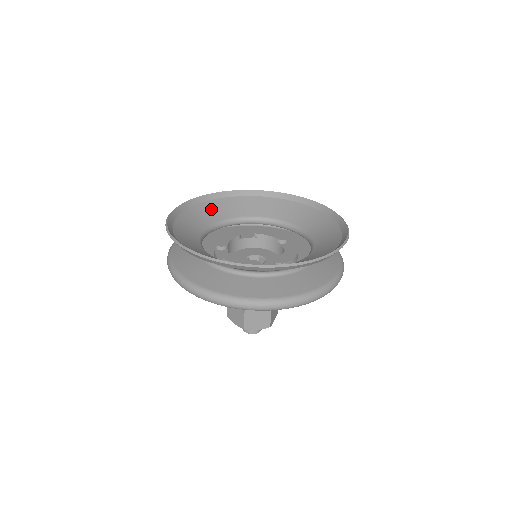
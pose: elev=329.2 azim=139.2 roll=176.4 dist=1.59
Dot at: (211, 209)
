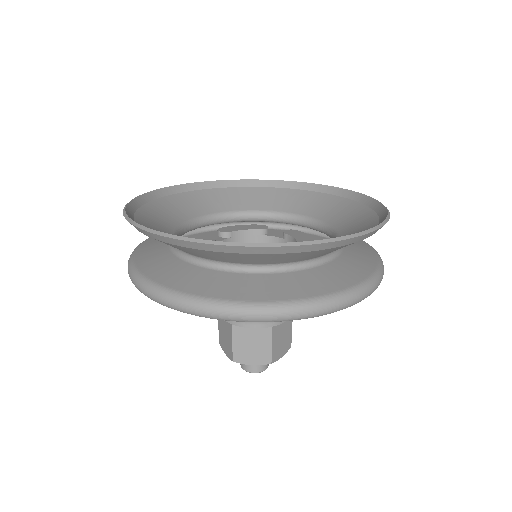
Dot at: (153, 217)
